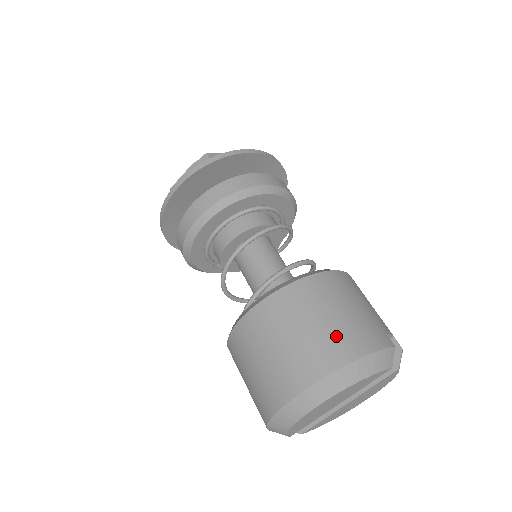
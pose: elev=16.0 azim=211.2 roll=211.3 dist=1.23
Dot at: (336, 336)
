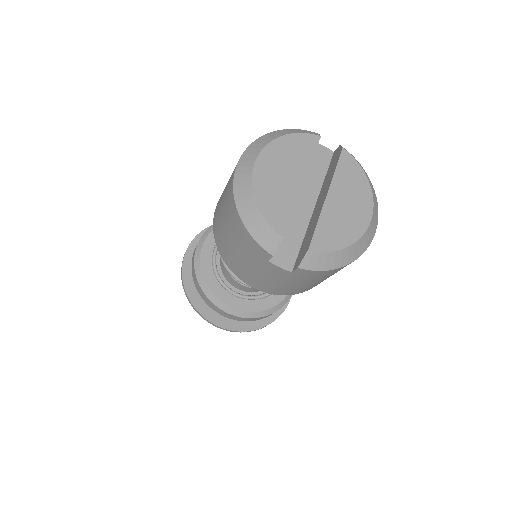
Dot at: occluded
